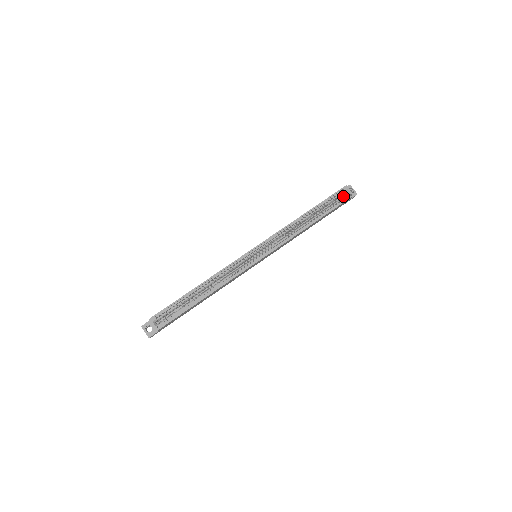
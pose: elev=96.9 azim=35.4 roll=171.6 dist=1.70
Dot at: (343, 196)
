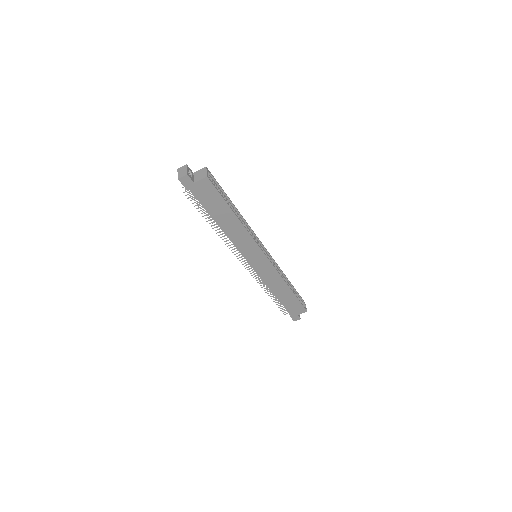
Dot at: occluded
